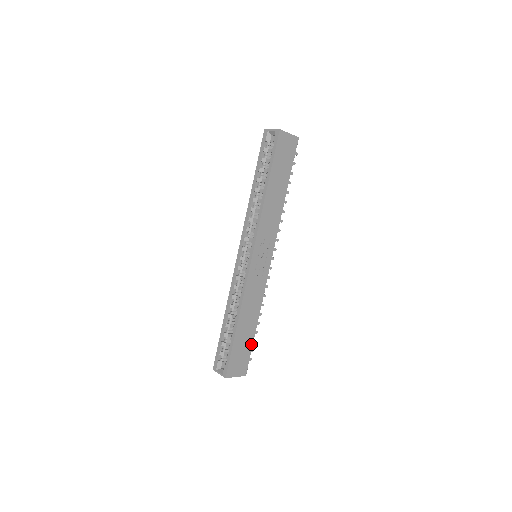
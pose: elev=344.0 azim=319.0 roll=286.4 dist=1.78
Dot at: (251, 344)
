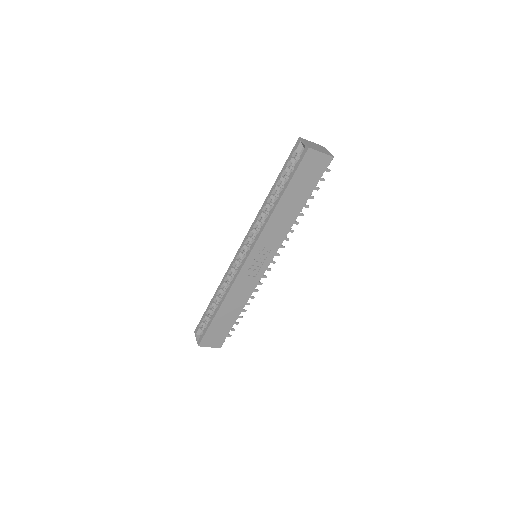
Dot at: (231, 327)
